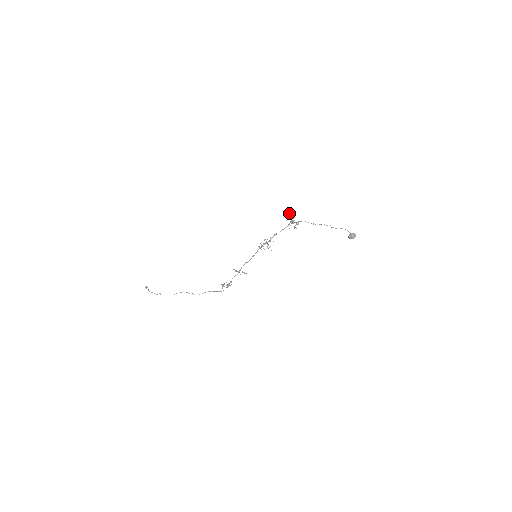
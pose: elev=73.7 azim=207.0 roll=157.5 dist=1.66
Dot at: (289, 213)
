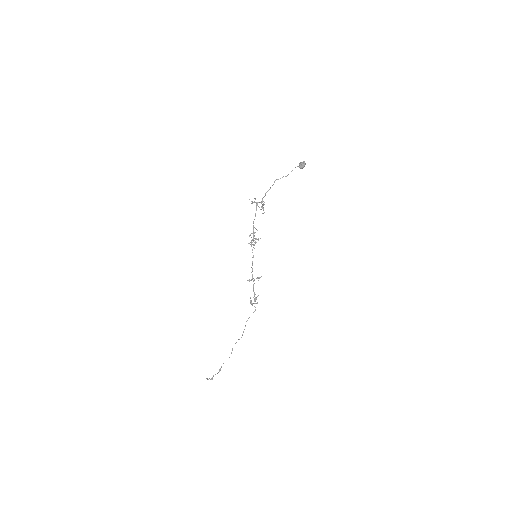
Dot at: occluded
